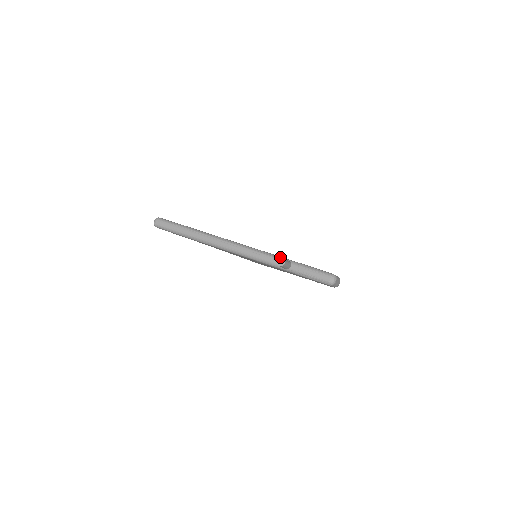
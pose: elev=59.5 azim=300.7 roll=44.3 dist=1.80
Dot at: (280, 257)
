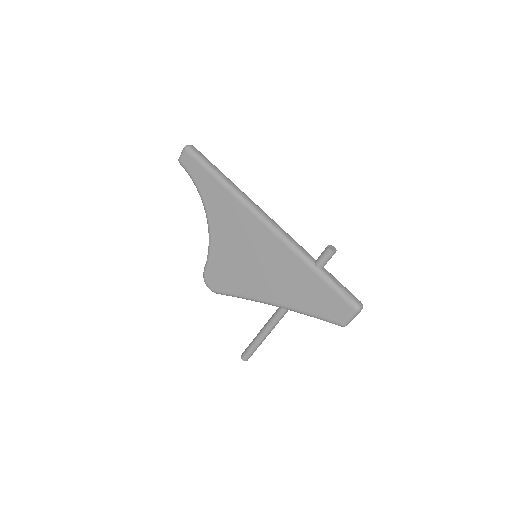
Dot at: (312, 257)
